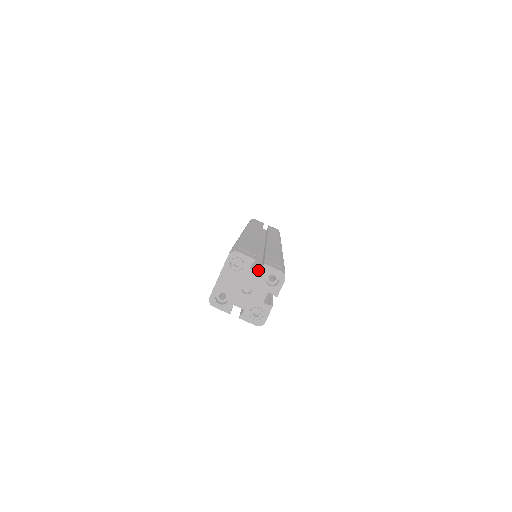
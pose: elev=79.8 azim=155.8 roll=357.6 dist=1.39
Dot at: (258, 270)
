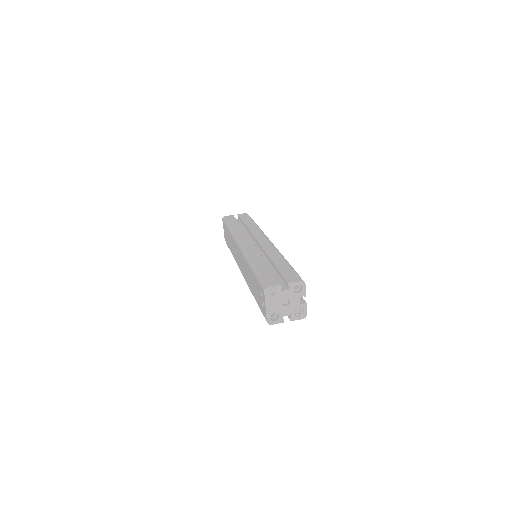
Dot at: (285, 288)
